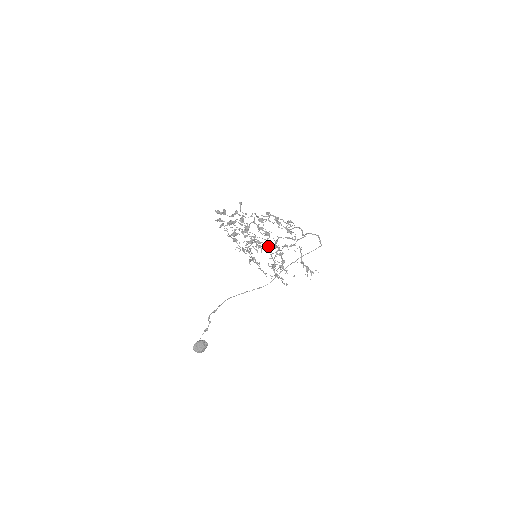
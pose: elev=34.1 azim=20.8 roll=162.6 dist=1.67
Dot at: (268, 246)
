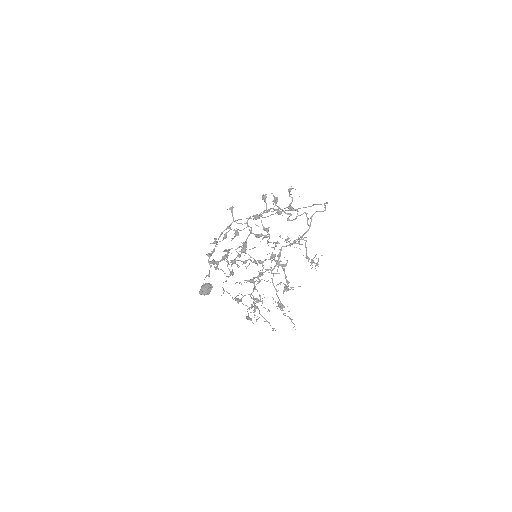
Dot at: (271, 272)
